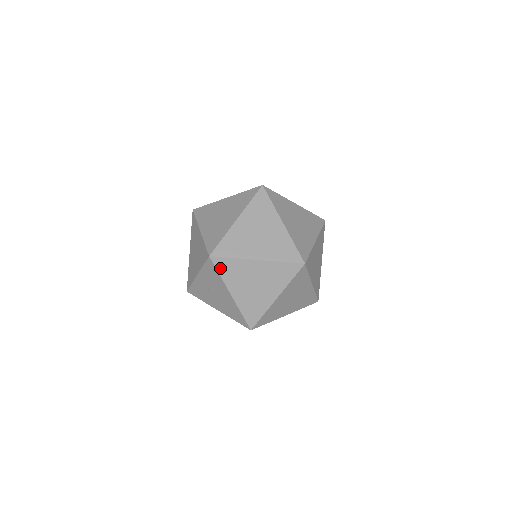
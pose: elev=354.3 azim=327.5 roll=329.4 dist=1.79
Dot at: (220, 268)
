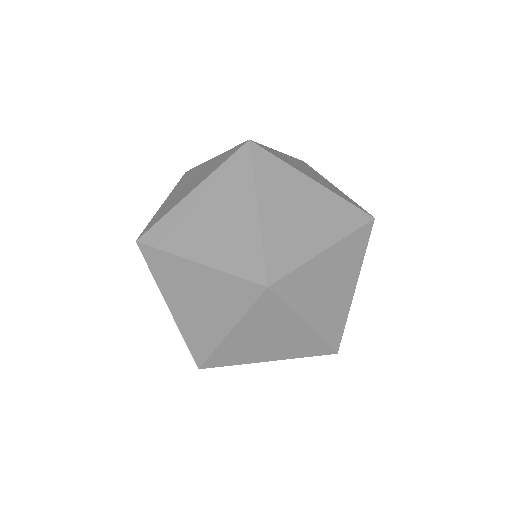
Dot at: (286, 295)
